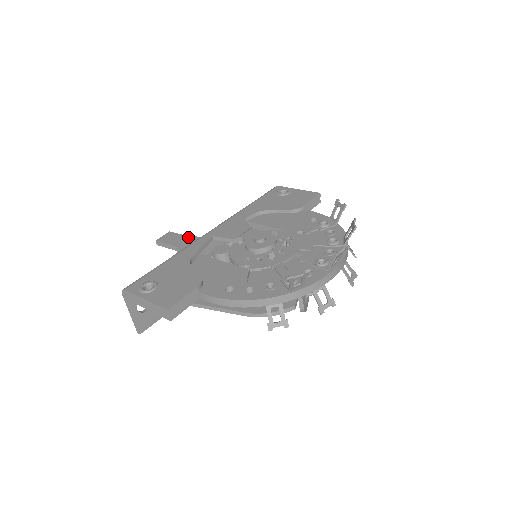
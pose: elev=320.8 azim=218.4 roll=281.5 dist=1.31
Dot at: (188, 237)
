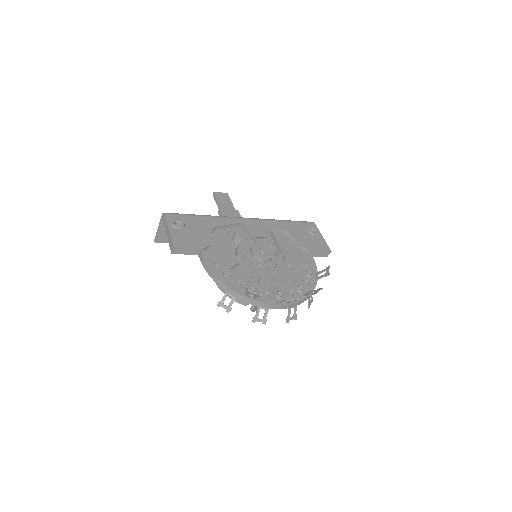
Dot at: (233, 207)
